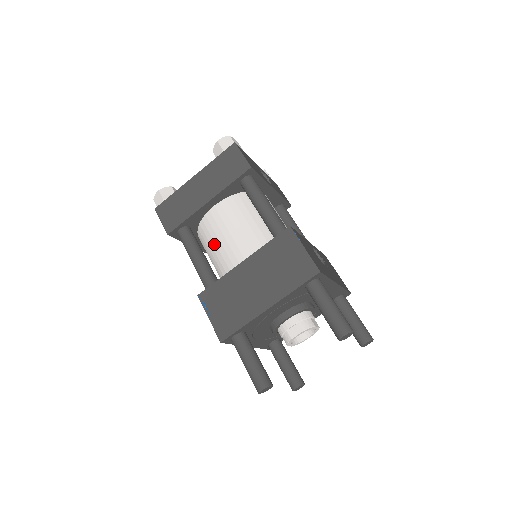
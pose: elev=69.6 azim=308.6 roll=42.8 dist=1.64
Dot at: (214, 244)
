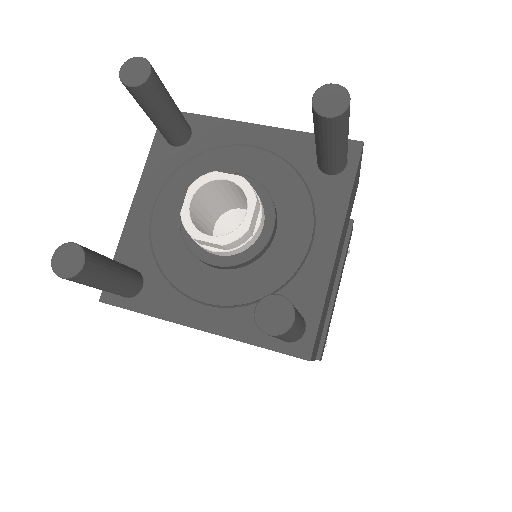
Dot at: occluded
